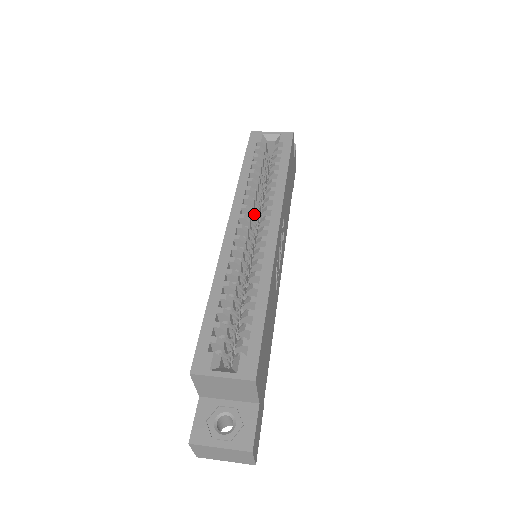
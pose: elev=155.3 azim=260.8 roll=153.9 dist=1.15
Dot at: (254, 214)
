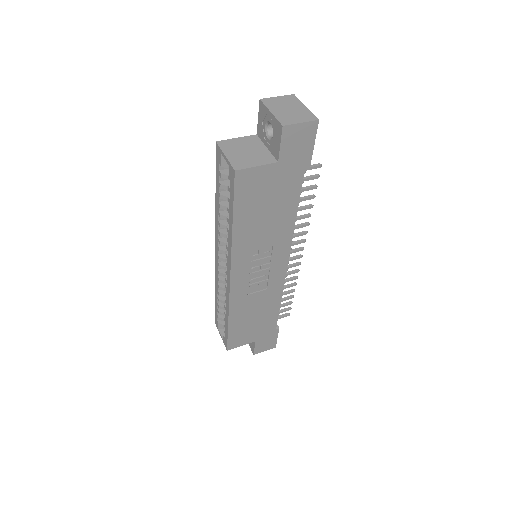
Dot at: occluded
